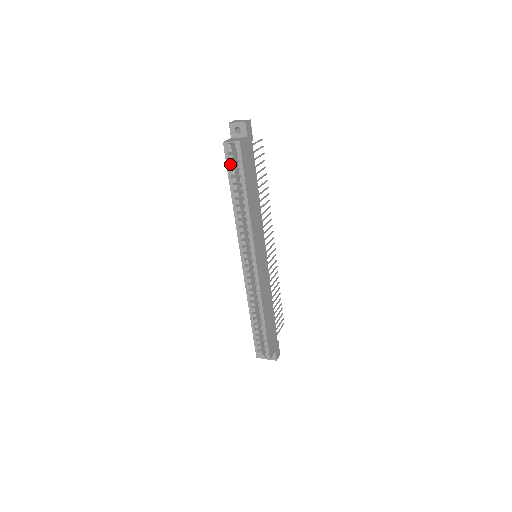
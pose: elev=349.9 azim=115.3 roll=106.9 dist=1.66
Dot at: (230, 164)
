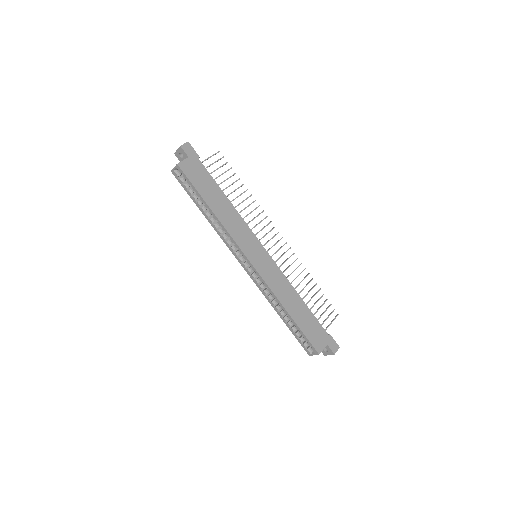
Dot at: (184, 186)
